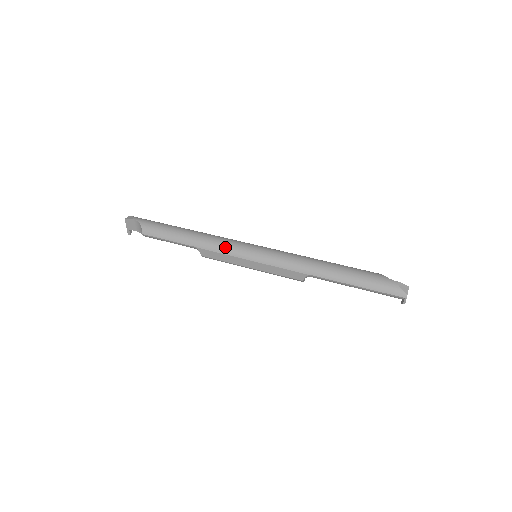
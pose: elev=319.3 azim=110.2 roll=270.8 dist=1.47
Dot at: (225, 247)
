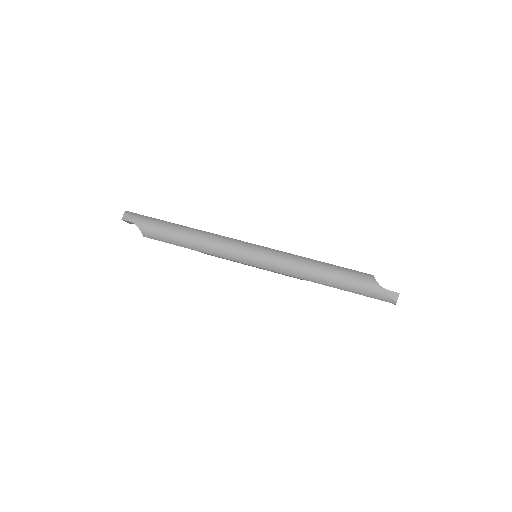
Dot at: (225, 254)
